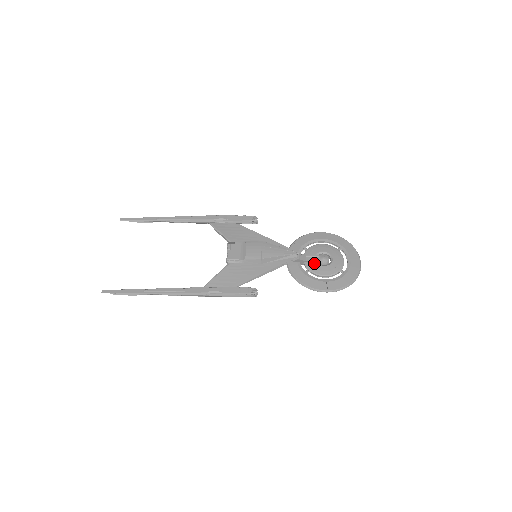
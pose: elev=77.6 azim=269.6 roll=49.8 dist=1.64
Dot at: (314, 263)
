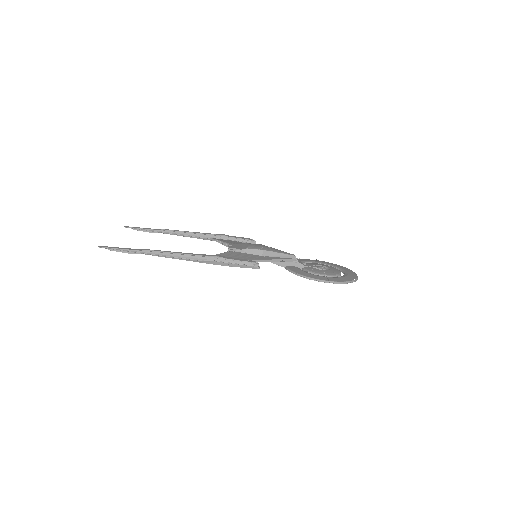
Dot at: (312, 268)
